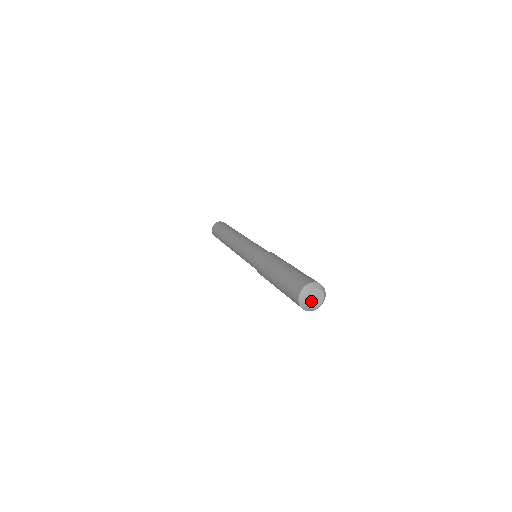
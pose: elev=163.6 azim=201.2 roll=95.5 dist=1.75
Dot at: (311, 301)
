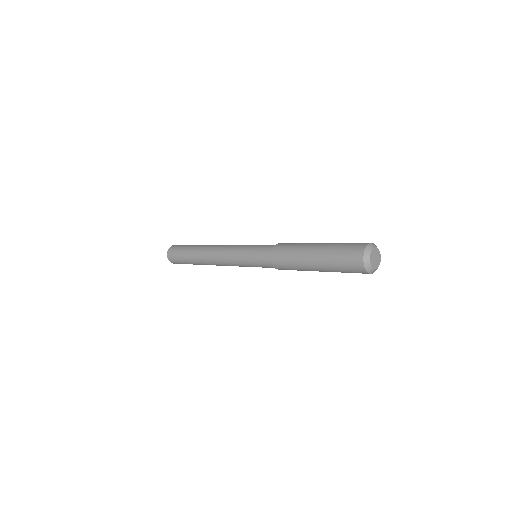
Dot at: (373, 260)
